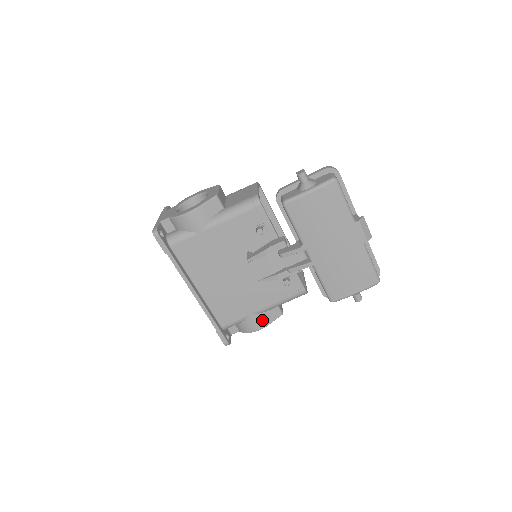
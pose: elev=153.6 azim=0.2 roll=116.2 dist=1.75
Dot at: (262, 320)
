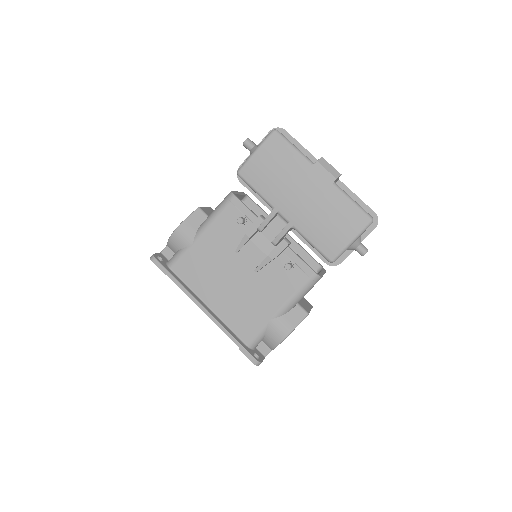
Dot at: (285, 324)
